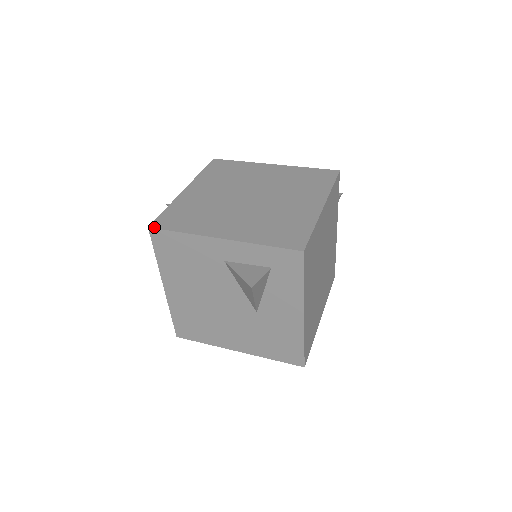
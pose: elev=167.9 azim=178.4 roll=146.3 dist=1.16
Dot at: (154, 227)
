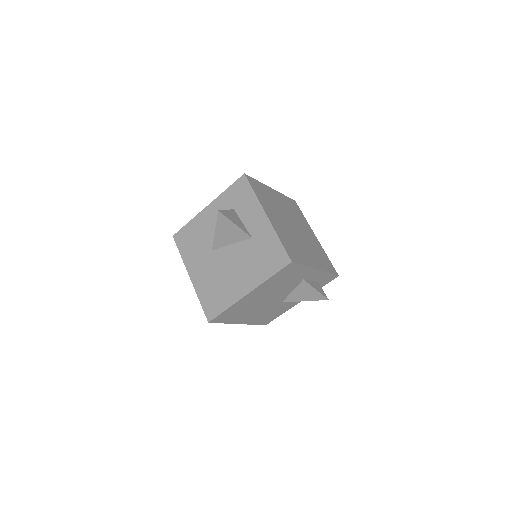
Dot at: (294, 262)
